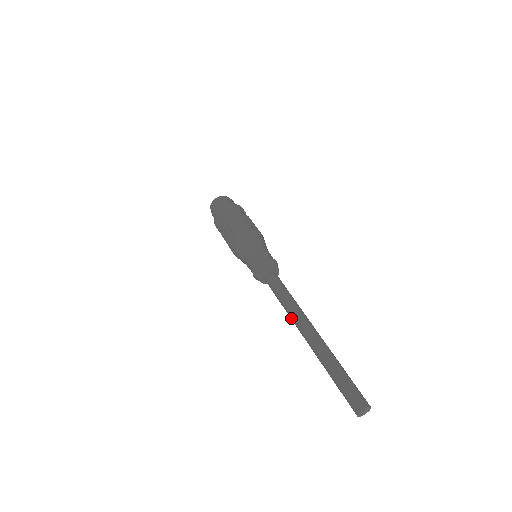
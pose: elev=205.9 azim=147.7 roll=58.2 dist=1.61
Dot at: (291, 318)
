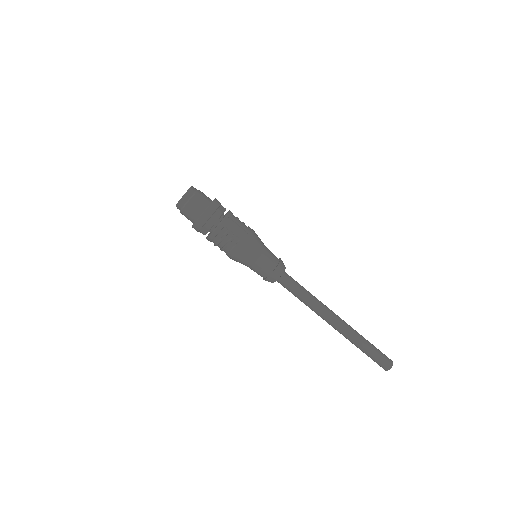
Dot at: (319, 310)
